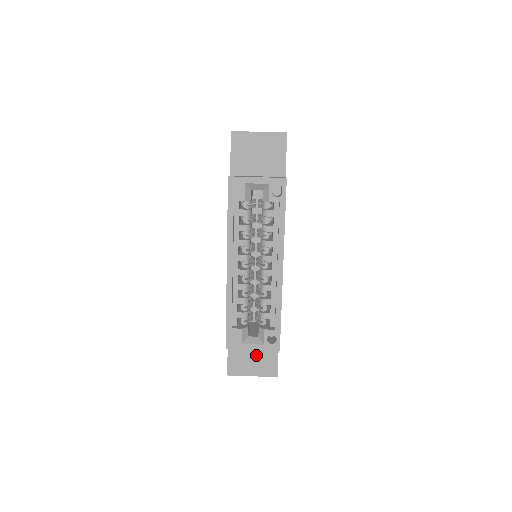
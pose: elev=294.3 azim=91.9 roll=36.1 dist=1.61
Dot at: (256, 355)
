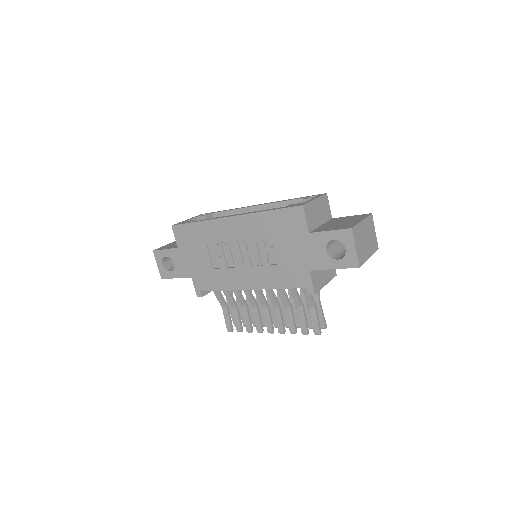
Dot at: (339, 222)
